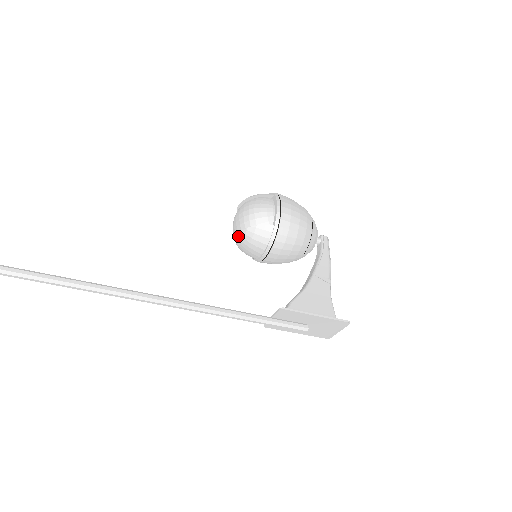
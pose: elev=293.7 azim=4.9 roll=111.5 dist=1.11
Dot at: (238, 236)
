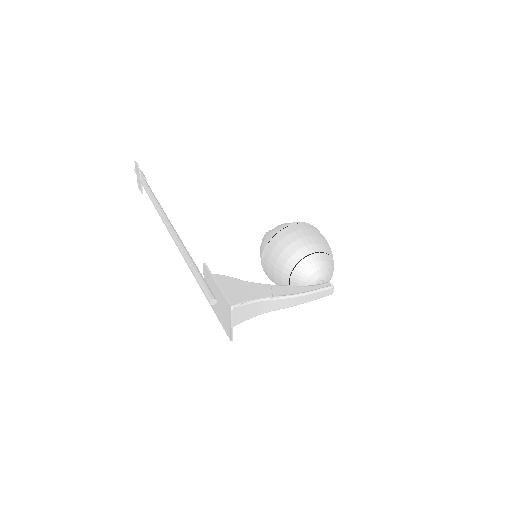
Dot at: occluded
